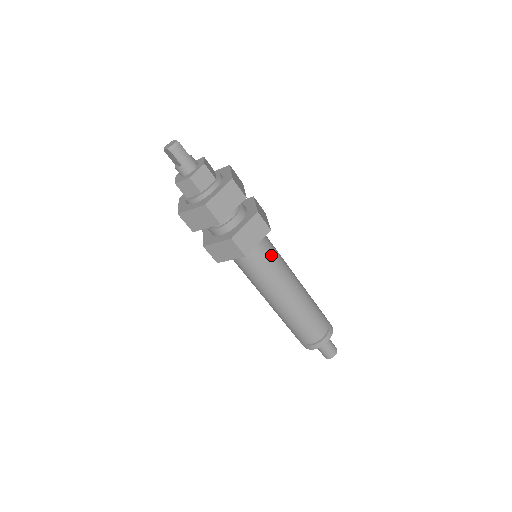
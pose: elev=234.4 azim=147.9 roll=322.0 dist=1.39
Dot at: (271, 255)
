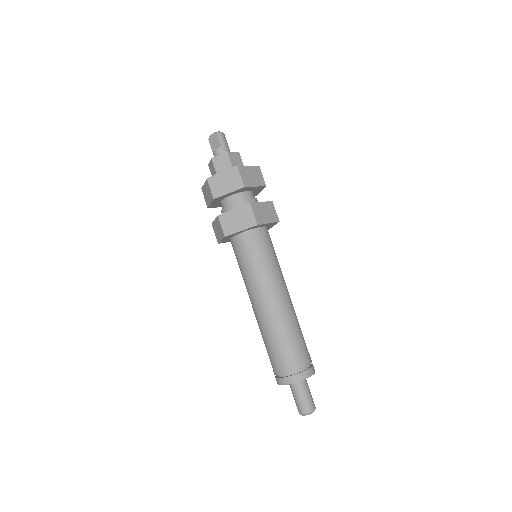
Dot at: (273, 250)
